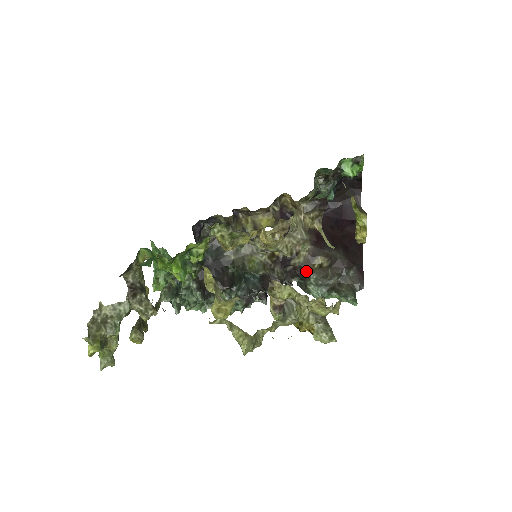
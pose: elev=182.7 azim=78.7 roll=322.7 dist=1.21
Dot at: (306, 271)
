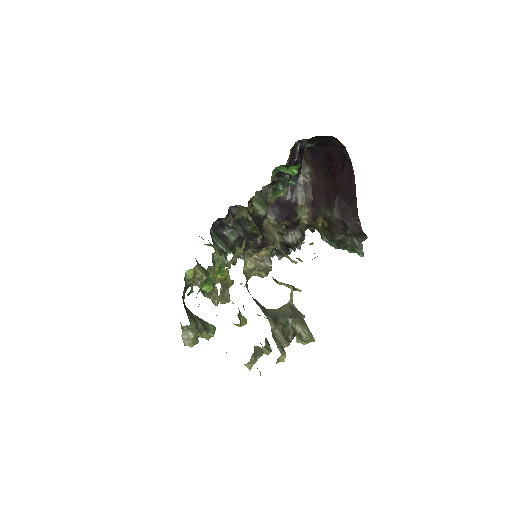
Dot at: occluded
